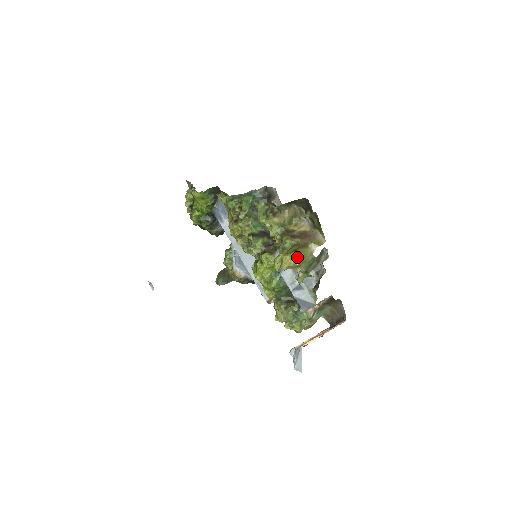
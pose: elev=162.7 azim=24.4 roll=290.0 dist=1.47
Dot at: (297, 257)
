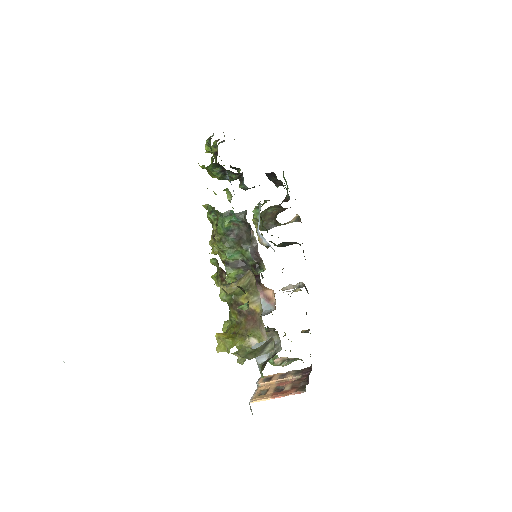
Dot at: (229, 348)
